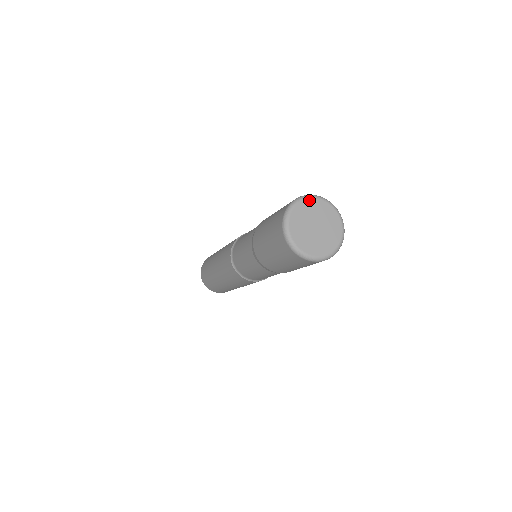
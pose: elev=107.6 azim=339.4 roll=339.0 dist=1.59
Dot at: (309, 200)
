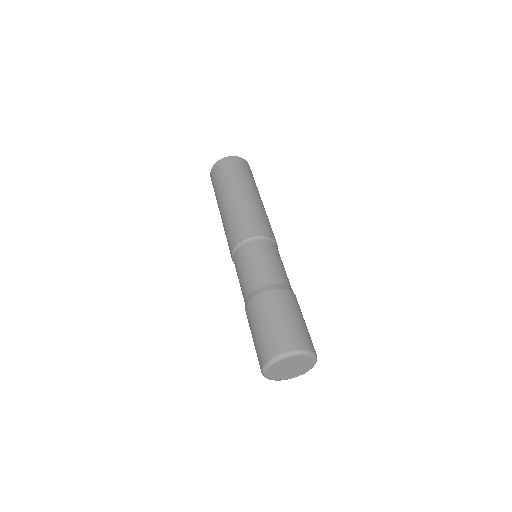
Dot at: (307, 357)
